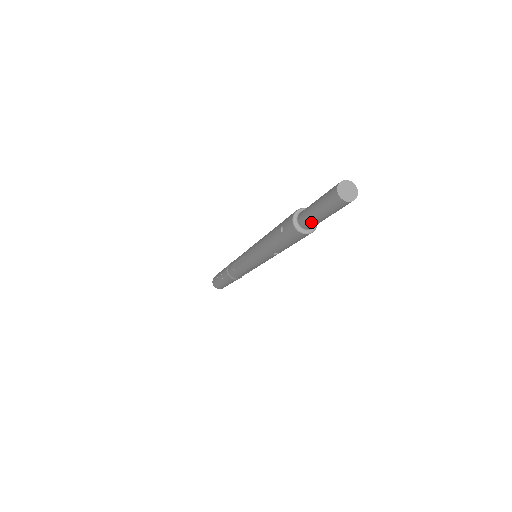
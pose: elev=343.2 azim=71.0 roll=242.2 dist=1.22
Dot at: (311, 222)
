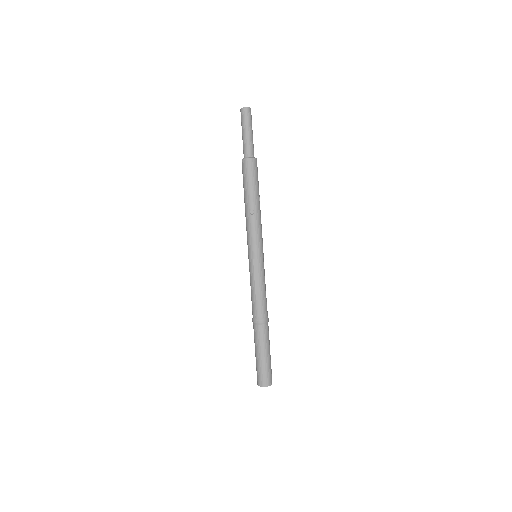
Dot at: (245, 145)
